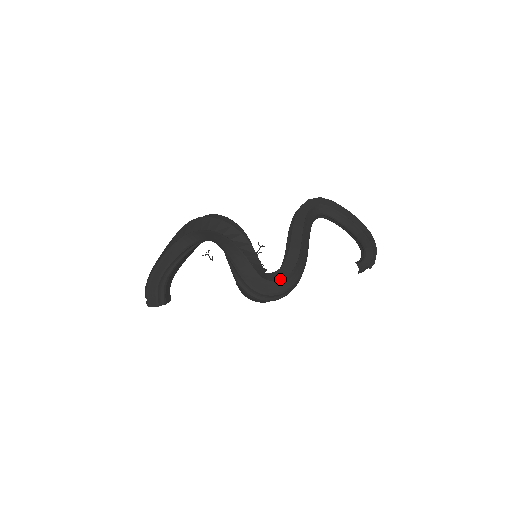
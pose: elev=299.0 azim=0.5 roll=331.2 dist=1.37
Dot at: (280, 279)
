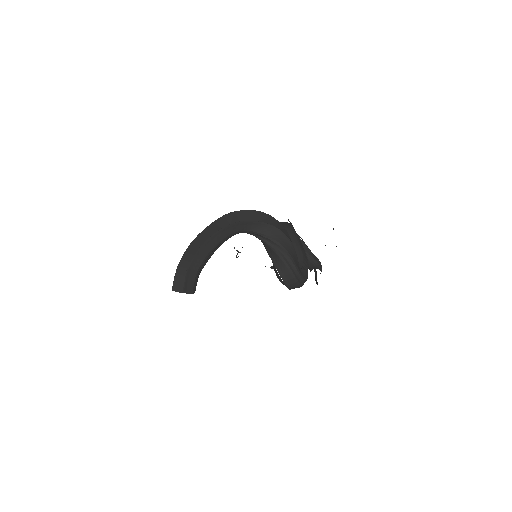
Dot at: (307, 269)
